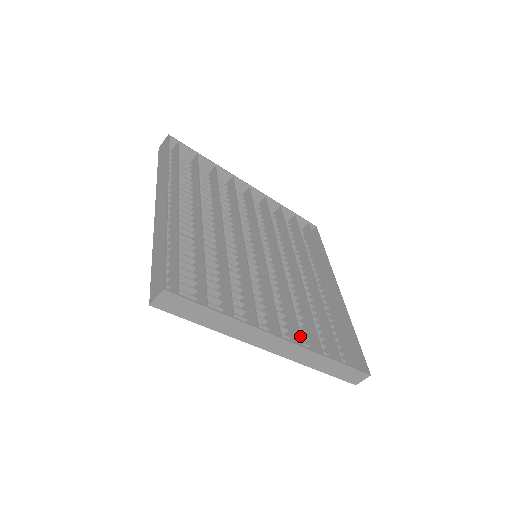
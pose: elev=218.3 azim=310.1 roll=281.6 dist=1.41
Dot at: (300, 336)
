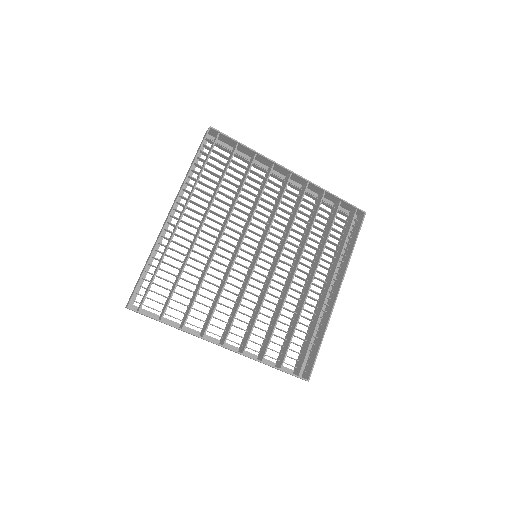
Dot at: (247, 343)
